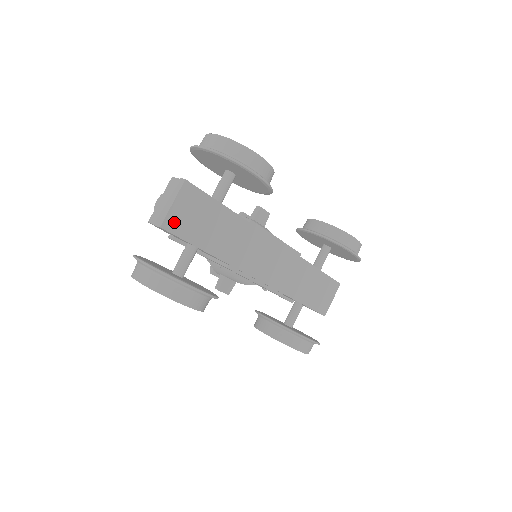
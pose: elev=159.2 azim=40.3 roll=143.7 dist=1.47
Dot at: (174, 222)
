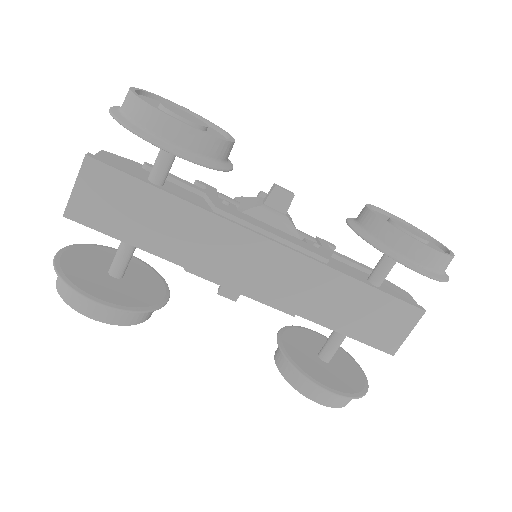
Dot at: (82, 210)
